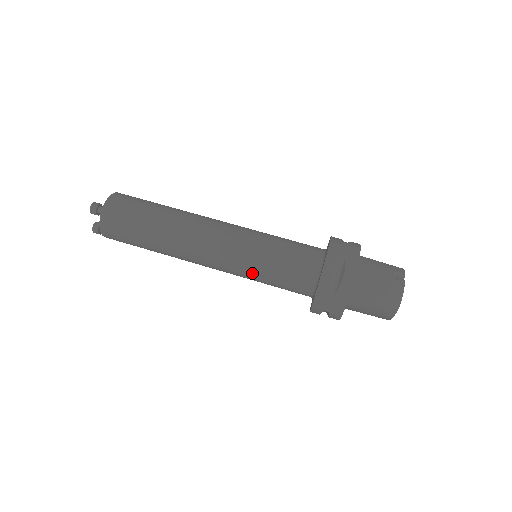
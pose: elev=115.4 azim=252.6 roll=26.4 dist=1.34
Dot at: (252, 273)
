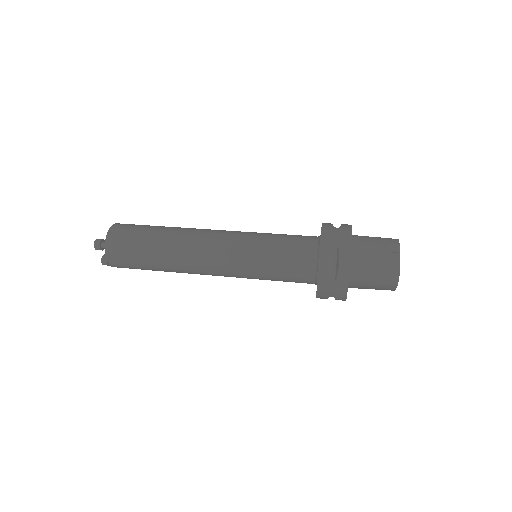
Dot at: (255, 275)
